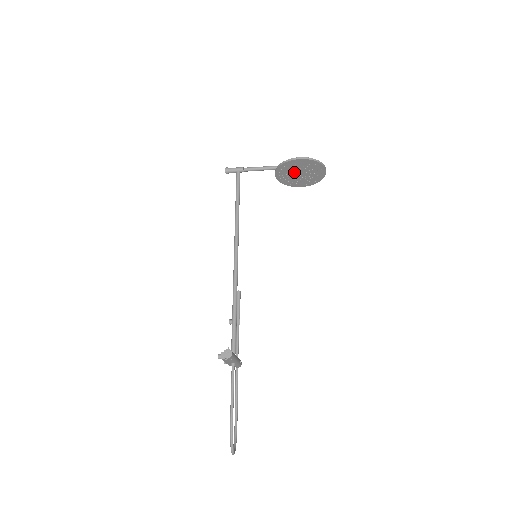
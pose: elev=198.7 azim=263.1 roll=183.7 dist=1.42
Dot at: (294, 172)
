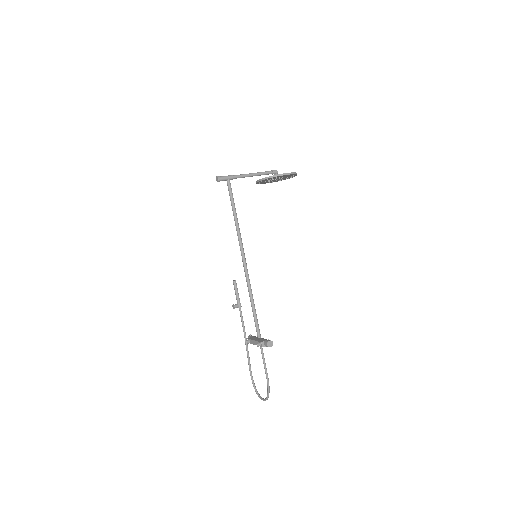
Dot at: (273, 179)
